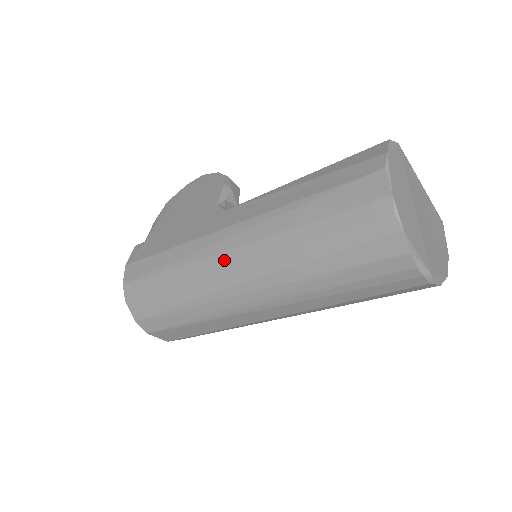
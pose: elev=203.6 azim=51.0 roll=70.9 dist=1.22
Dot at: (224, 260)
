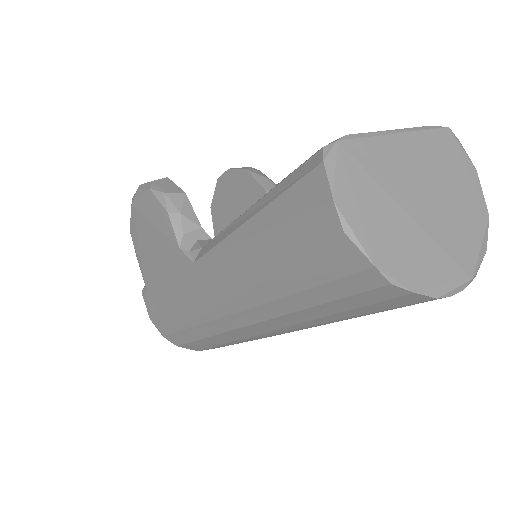
Dot at: (233, 322)
